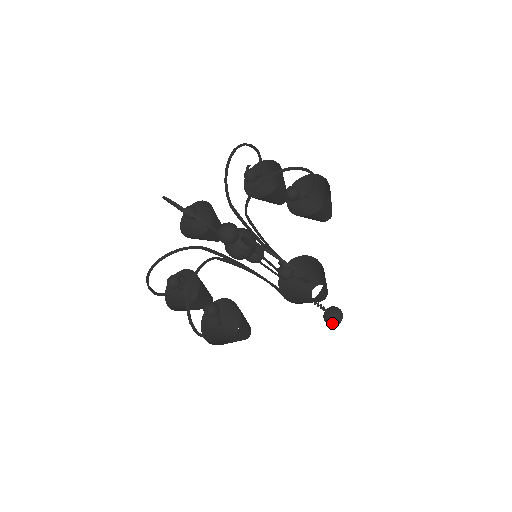
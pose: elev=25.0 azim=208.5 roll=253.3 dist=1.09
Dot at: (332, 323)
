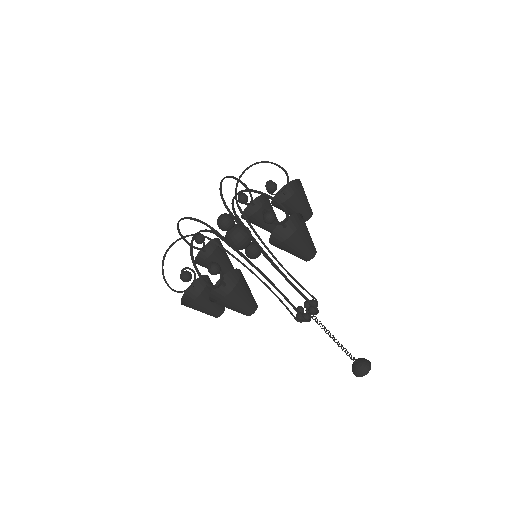
Dot at: (361, 371)
